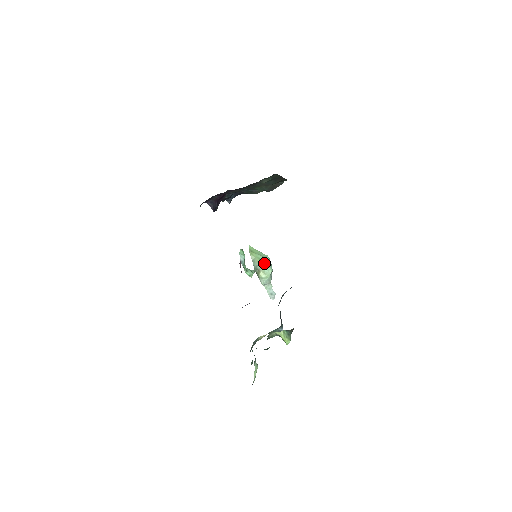
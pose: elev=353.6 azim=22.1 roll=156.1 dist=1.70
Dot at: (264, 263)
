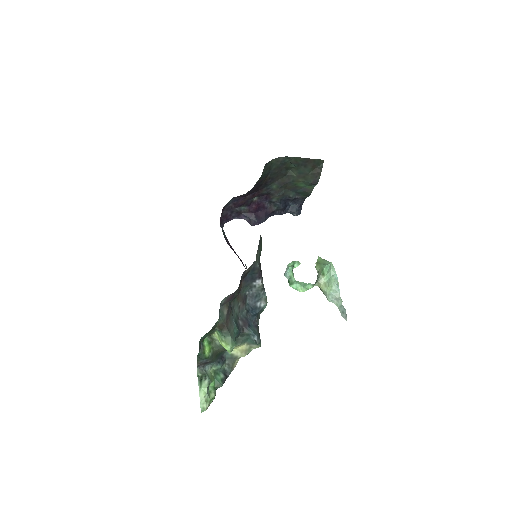
Dot at: (326, 272)
